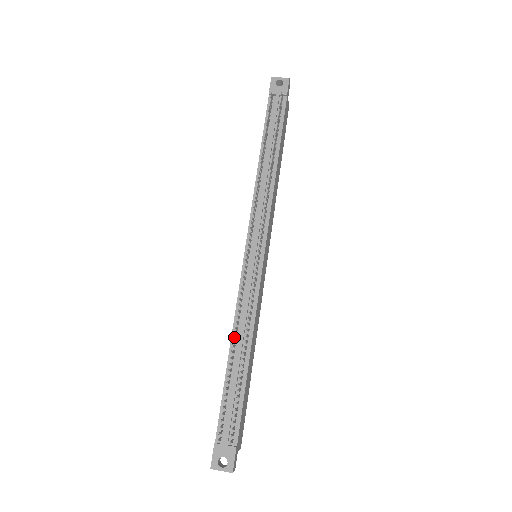
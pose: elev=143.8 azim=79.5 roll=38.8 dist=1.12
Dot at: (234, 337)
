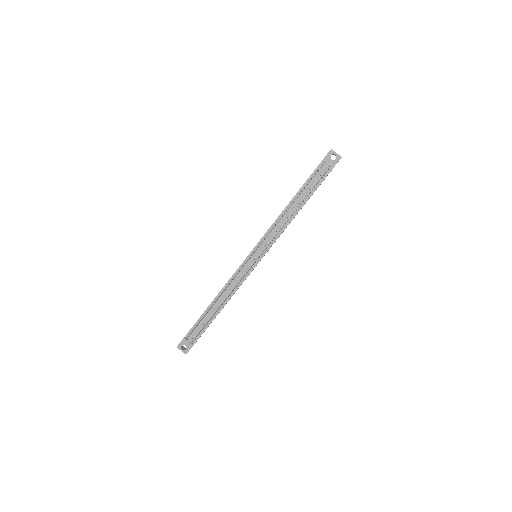
Dot at: (219, 295)
